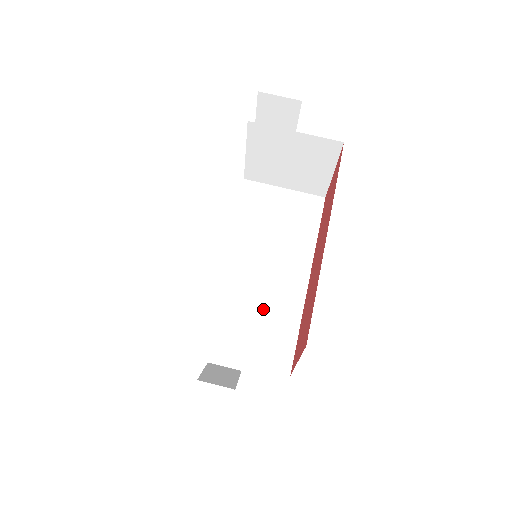
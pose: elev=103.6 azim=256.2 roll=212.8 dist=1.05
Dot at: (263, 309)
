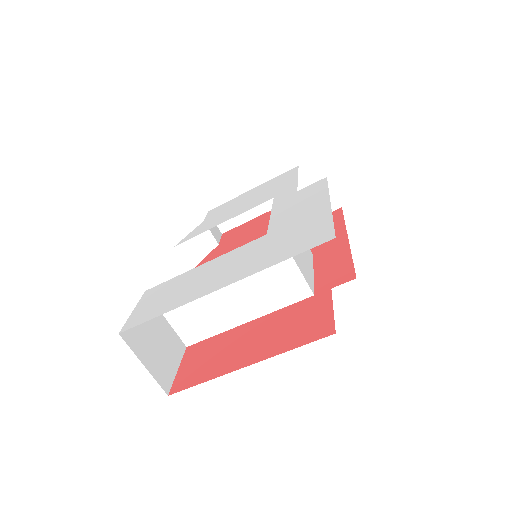
Dot at: (207, 309)
